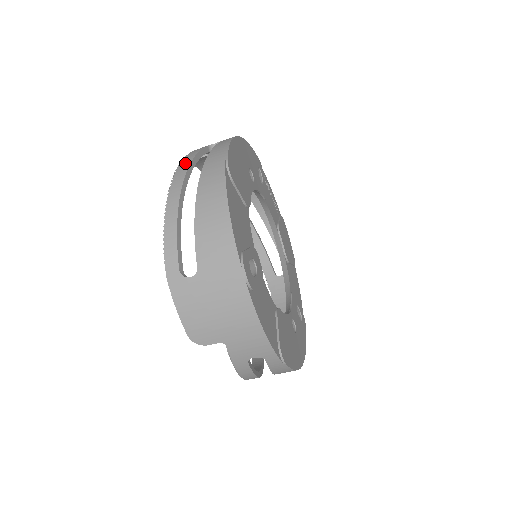
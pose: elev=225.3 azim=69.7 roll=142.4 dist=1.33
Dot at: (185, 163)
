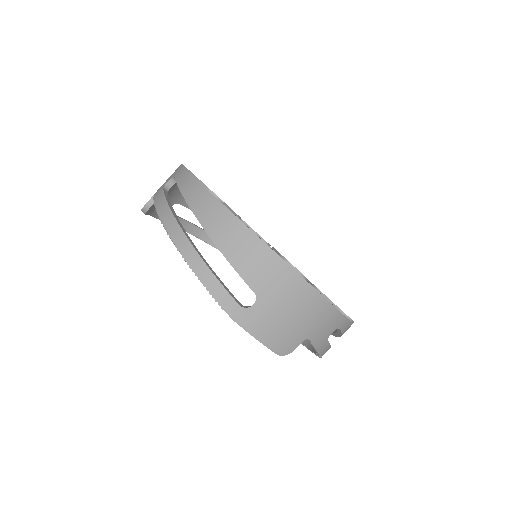
Dot at: (166, 215)
